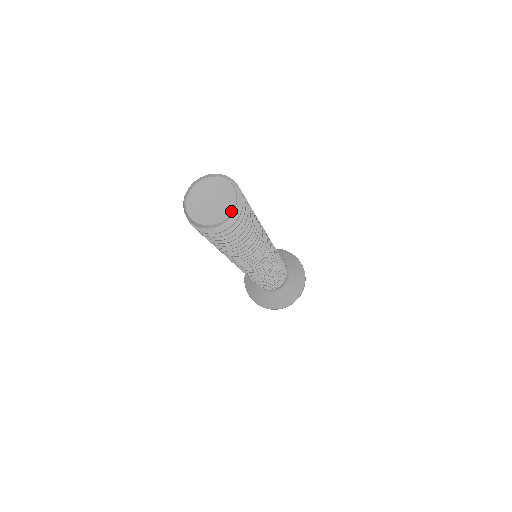
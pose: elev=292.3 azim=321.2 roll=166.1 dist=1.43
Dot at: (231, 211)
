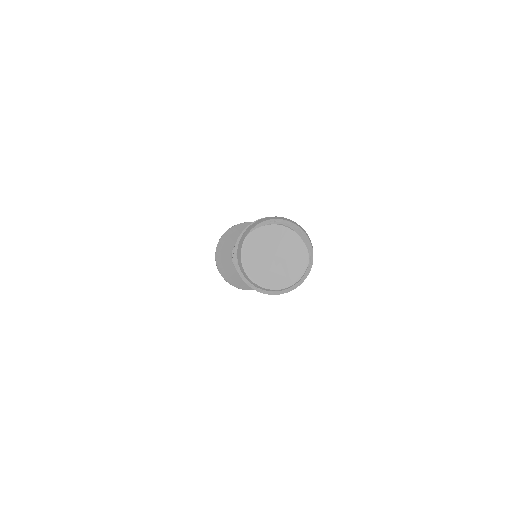
Dot at: (274, 289)
